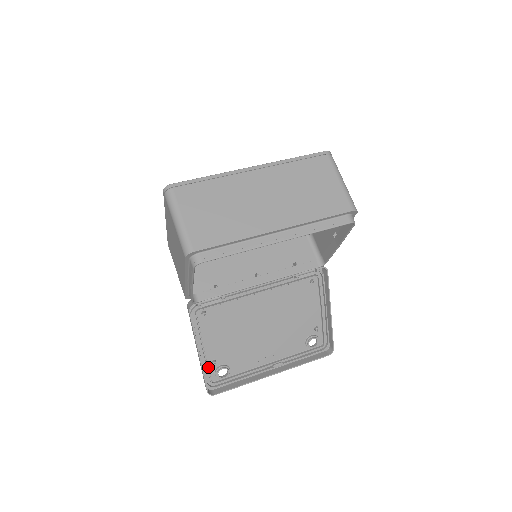
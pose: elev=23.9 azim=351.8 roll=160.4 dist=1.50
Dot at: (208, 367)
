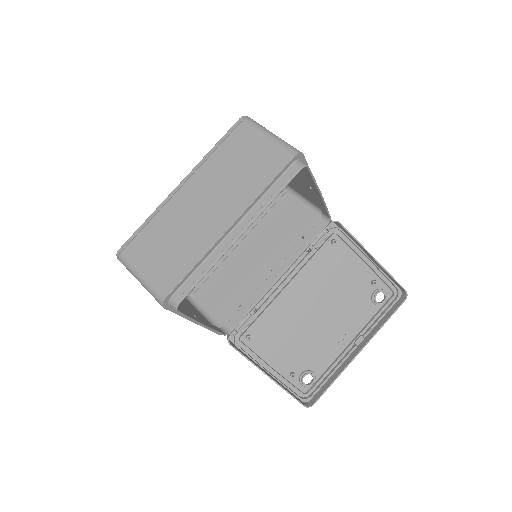
Dot at: (290, 382)
